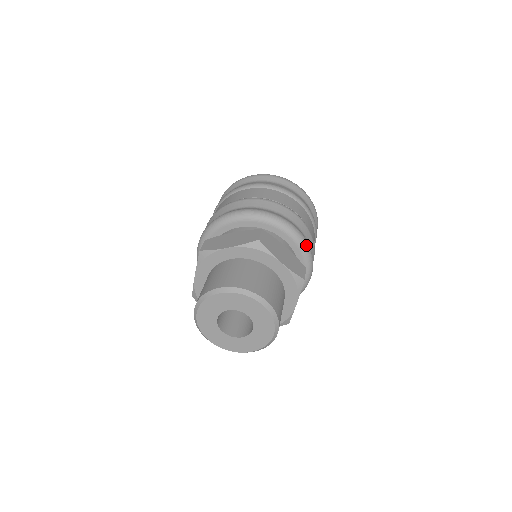
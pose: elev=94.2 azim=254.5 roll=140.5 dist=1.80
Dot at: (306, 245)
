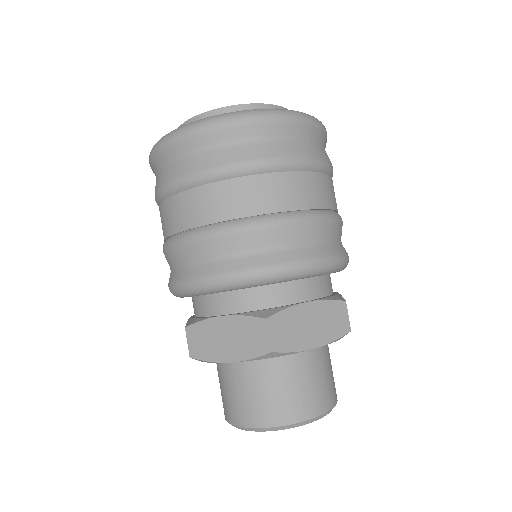
Dot at: (334, 265)
